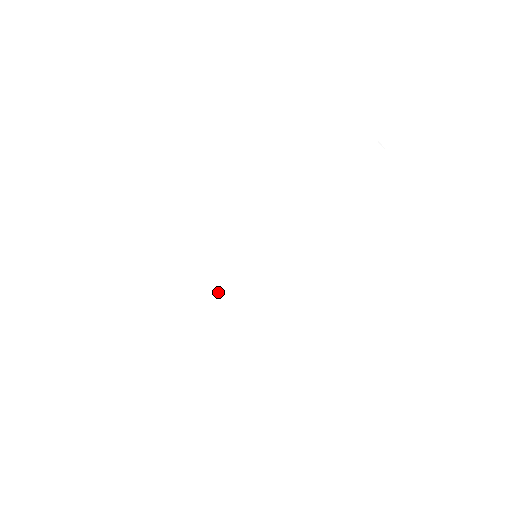
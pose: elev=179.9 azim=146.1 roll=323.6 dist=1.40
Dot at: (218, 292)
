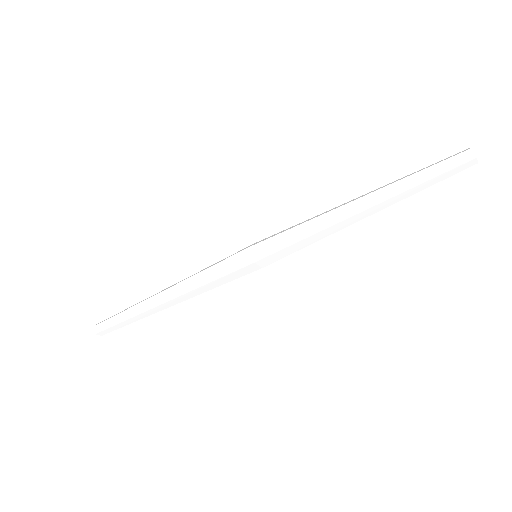
Dot at: (192, 293)
